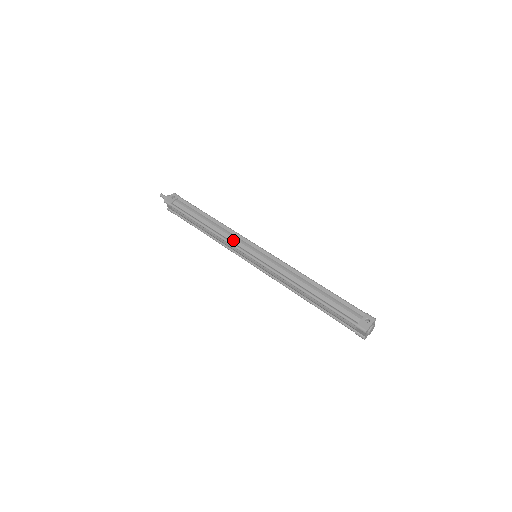
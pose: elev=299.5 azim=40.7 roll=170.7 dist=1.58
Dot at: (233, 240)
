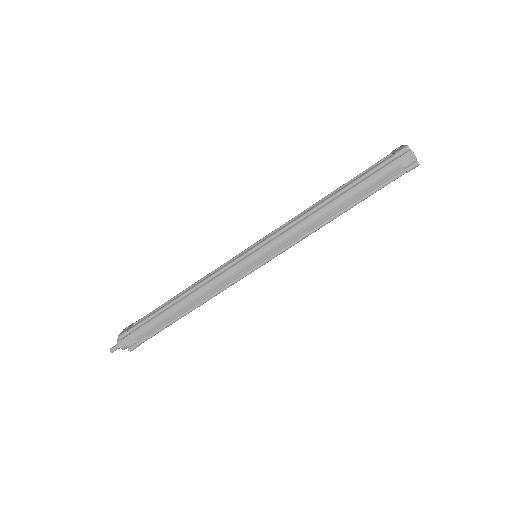
Dot at: (220, 269)
